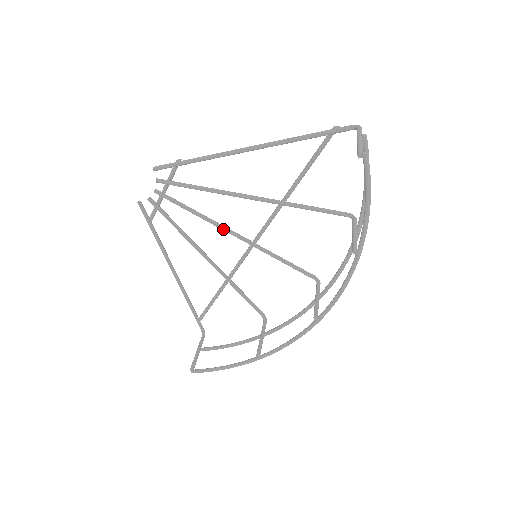
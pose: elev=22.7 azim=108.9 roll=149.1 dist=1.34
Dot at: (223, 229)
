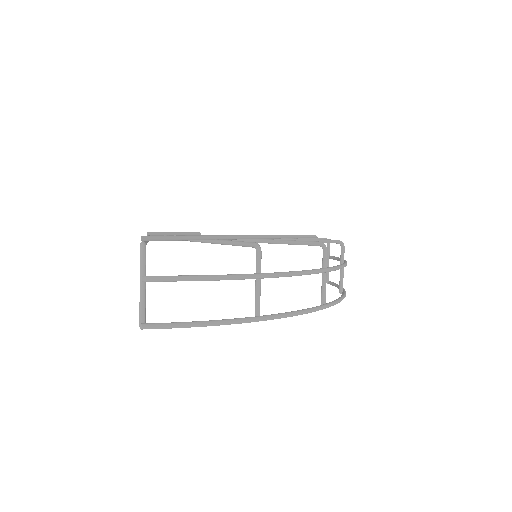
Dot at: occluded
